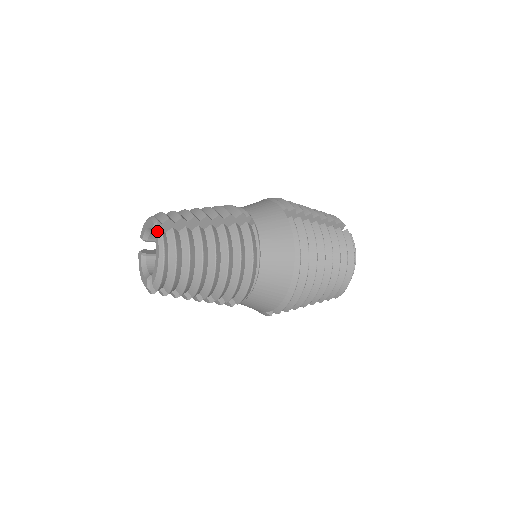
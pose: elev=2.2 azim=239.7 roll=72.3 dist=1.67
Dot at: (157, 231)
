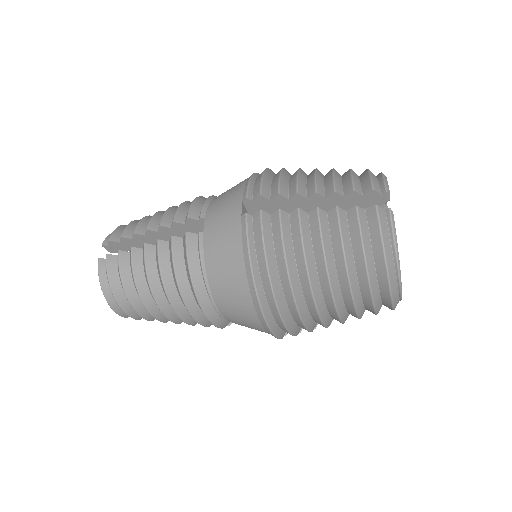
Dot at: (112, 252)
